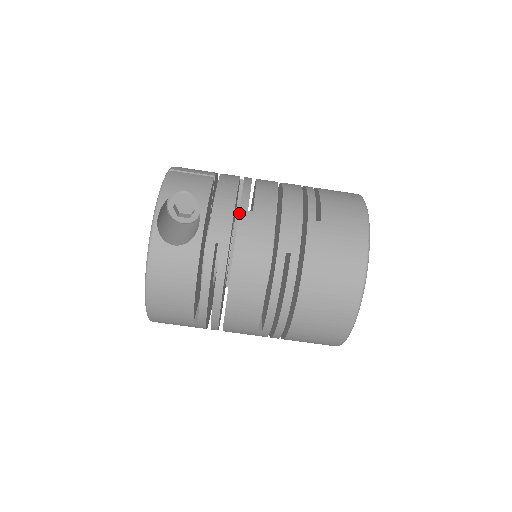
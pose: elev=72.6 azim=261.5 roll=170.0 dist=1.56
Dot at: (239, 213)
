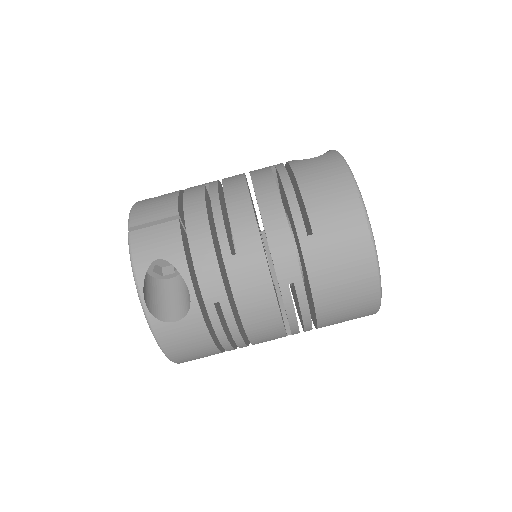
Dot at: (224, 262)
